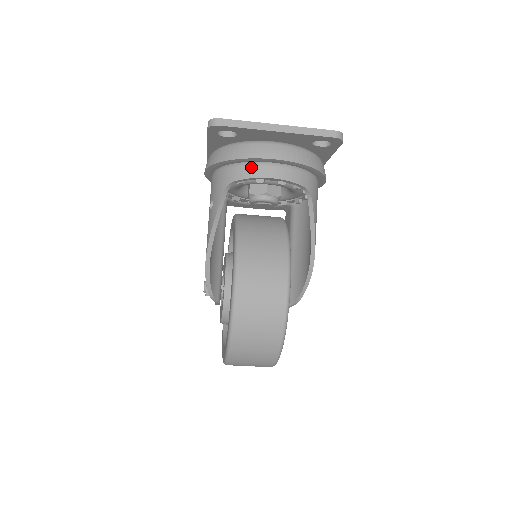
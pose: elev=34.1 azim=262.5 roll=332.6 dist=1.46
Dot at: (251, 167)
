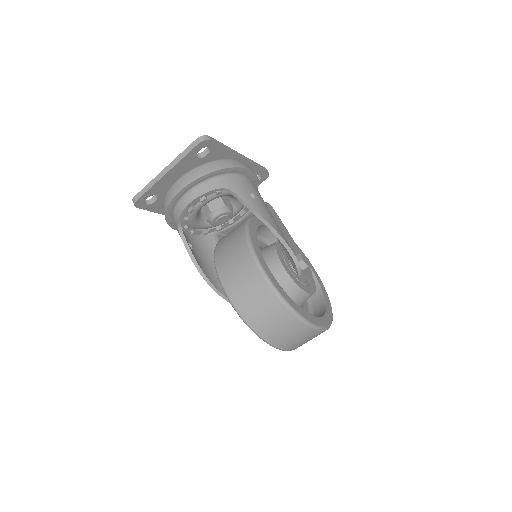
Dot at: (177, 207)
